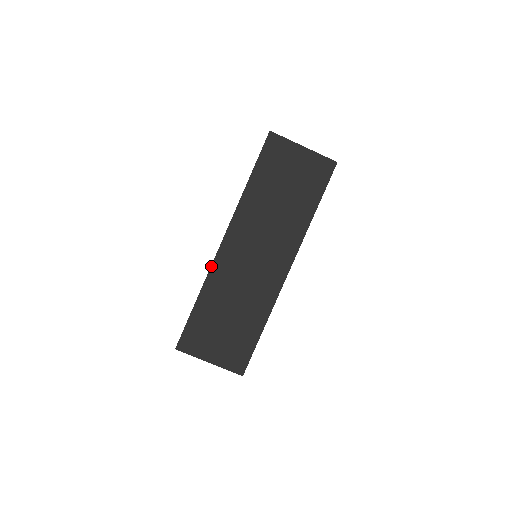
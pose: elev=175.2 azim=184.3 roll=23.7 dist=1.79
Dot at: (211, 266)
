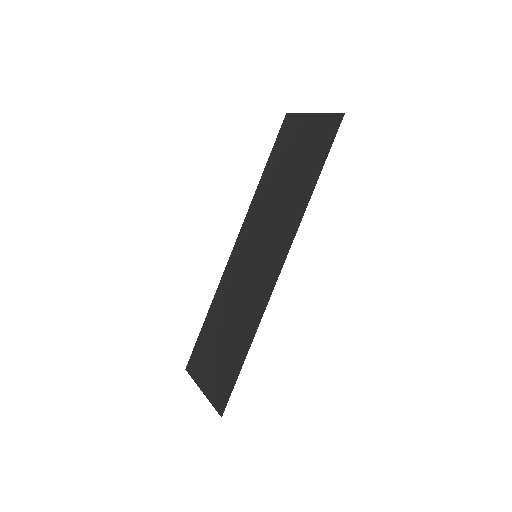
Dot at: (223, 273)
